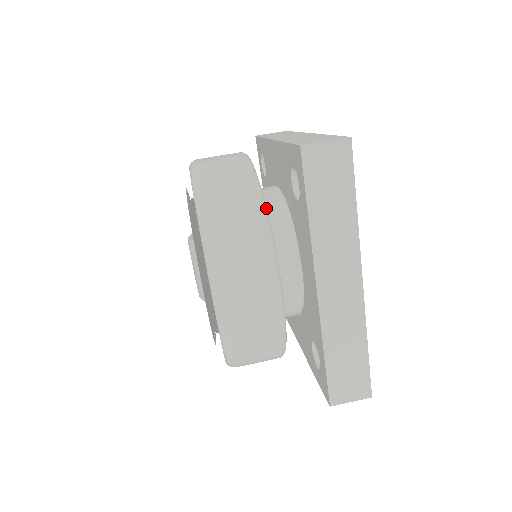
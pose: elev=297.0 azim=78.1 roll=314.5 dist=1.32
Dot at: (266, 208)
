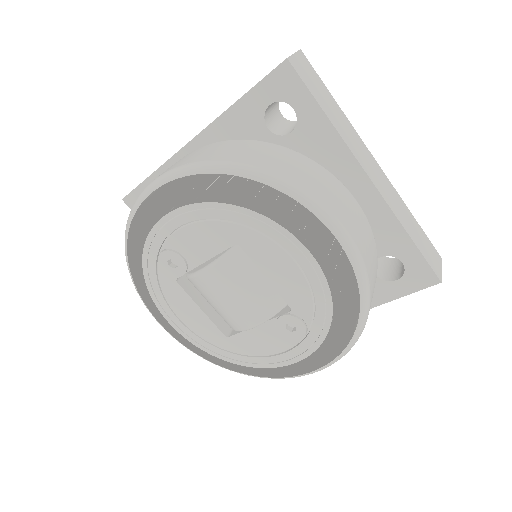
Dot at: occluded
